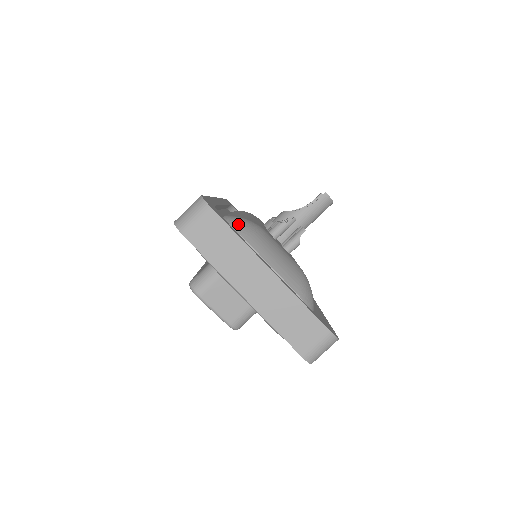
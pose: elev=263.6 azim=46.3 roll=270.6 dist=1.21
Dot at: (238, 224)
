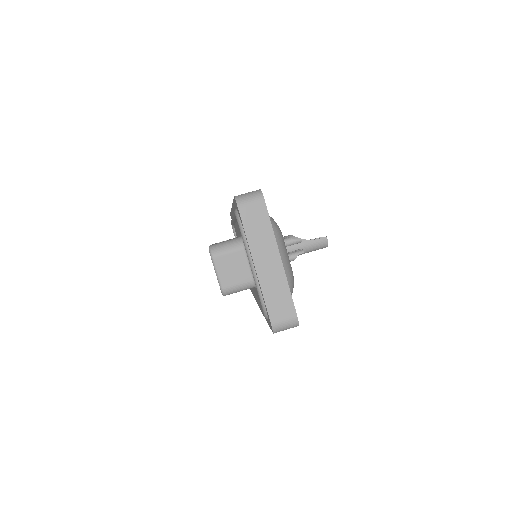
Dot at: (271, 220)
